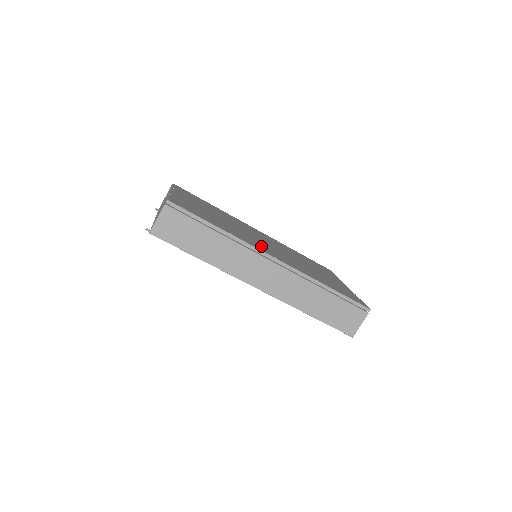
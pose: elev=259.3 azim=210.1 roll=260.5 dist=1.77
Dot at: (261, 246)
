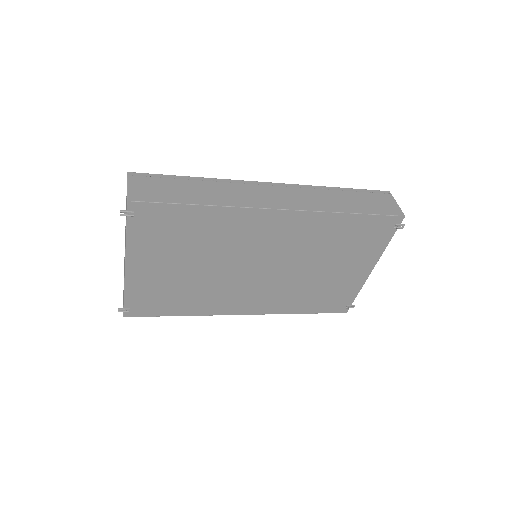
Dot at: occluded
